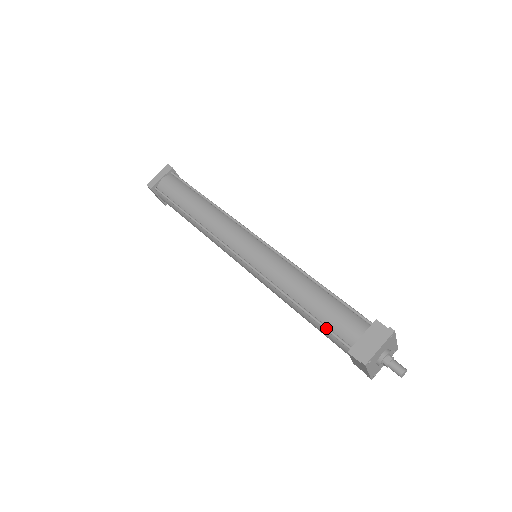
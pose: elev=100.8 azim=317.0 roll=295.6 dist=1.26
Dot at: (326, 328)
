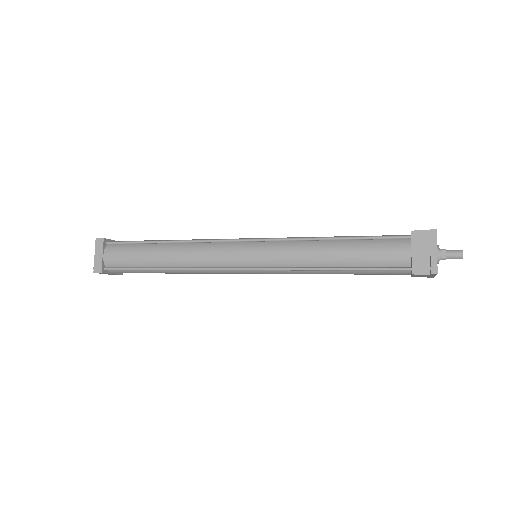
Dot at: (376, 269)
